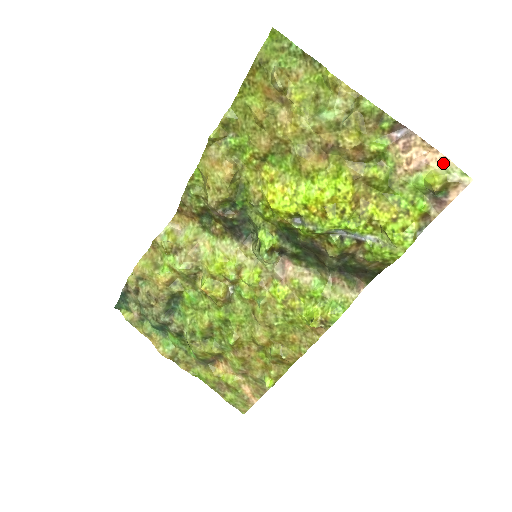
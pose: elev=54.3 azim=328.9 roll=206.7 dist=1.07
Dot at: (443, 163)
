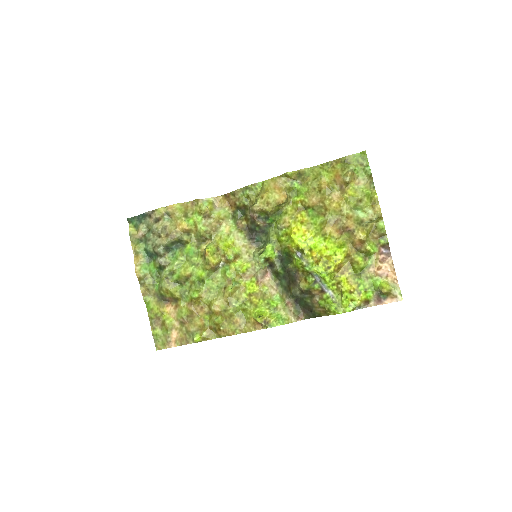
Dot at: (394, 282)
